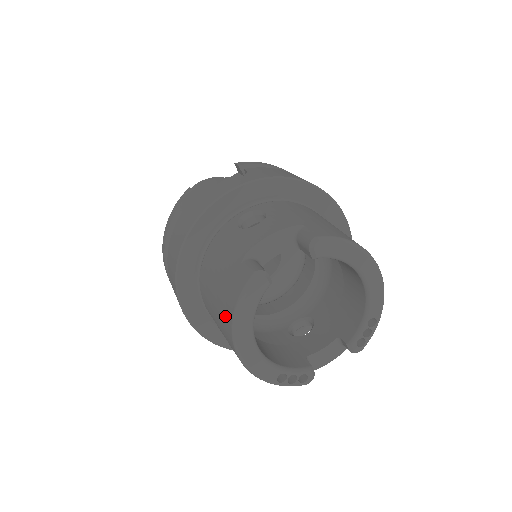
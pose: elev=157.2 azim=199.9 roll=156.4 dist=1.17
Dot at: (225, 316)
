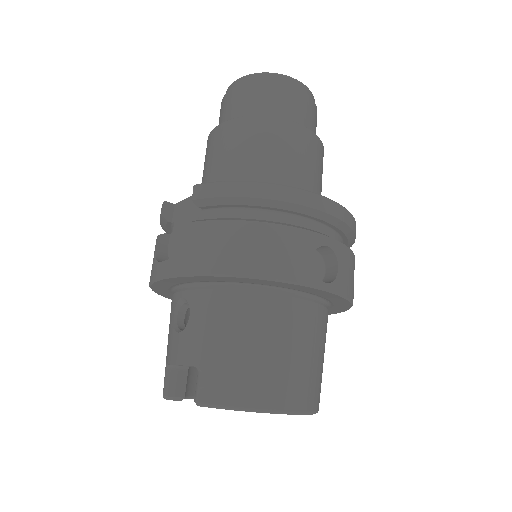
Dot at: occluded
